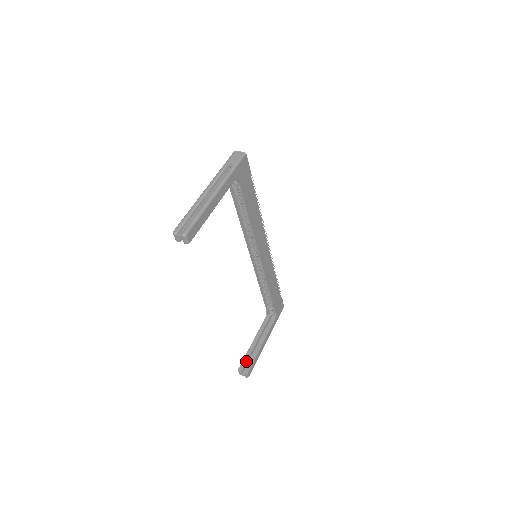
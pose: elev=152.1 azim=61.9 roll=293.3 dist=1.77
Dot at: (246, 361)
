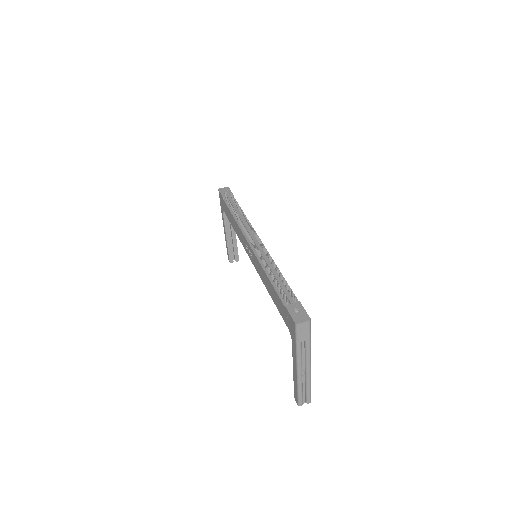
Dot at: (232, 254)
